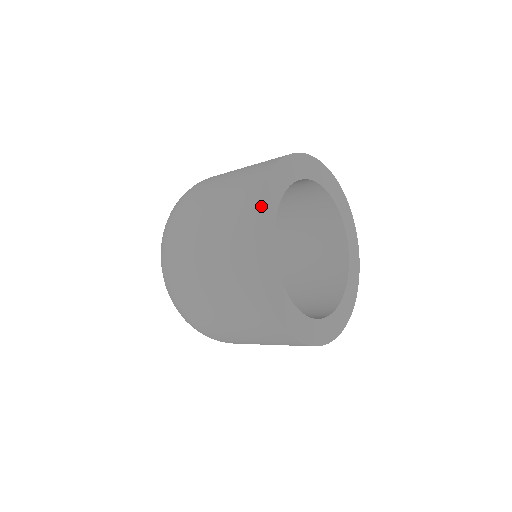
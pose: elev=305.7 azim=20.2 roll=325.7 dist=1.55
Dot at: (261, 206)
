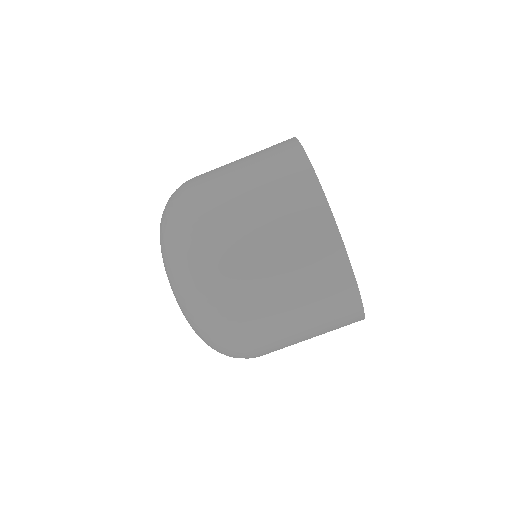
Dot at: (315, 174)
